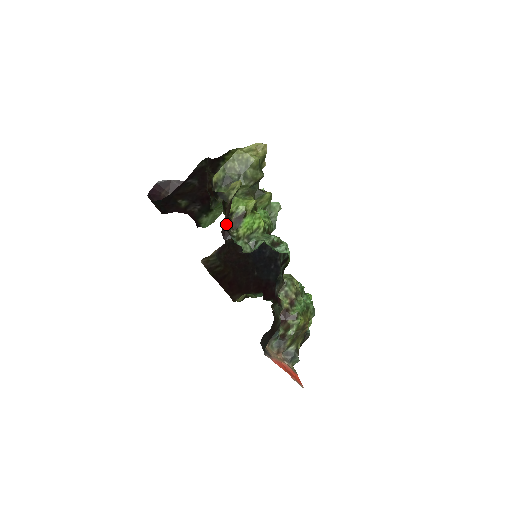
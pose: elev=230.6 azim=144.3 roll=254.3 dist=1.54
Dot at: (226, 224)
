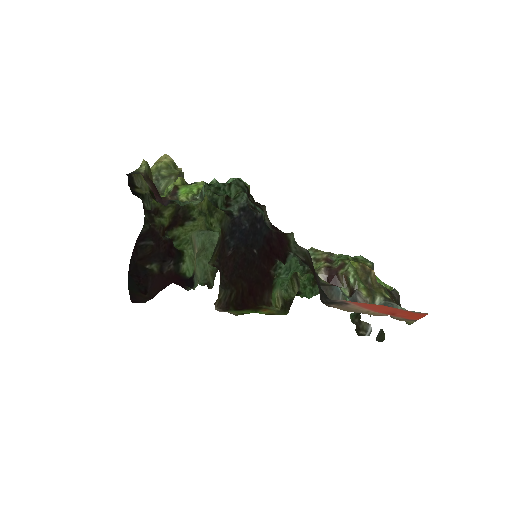
Dot at: (159, 196)
